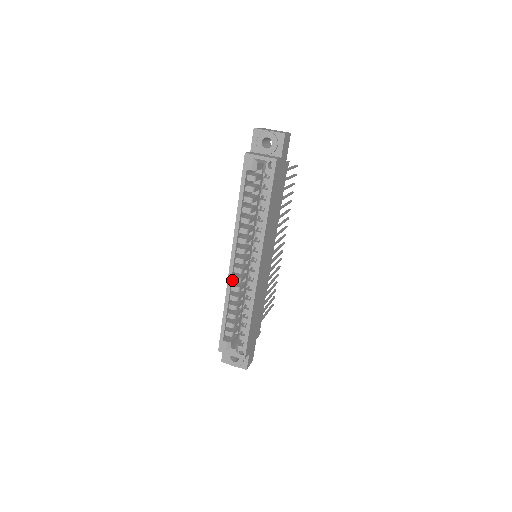
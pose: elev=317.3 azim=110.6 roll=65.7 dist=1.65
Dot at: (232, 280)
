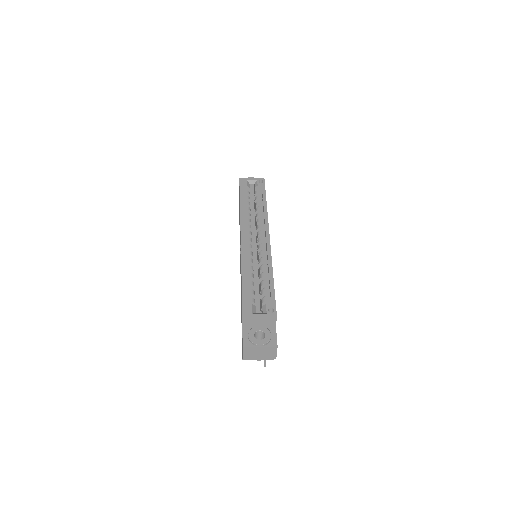
Dot at: occluded
